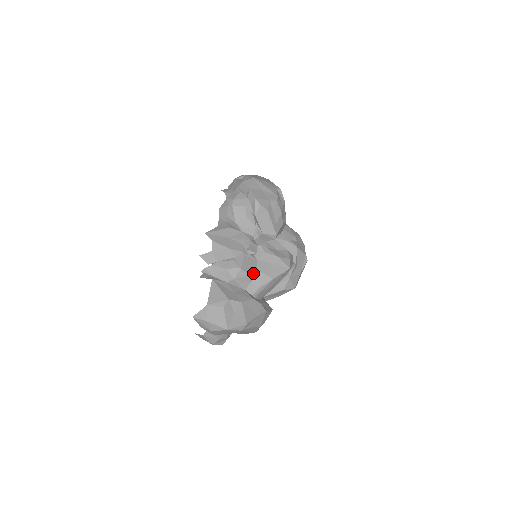
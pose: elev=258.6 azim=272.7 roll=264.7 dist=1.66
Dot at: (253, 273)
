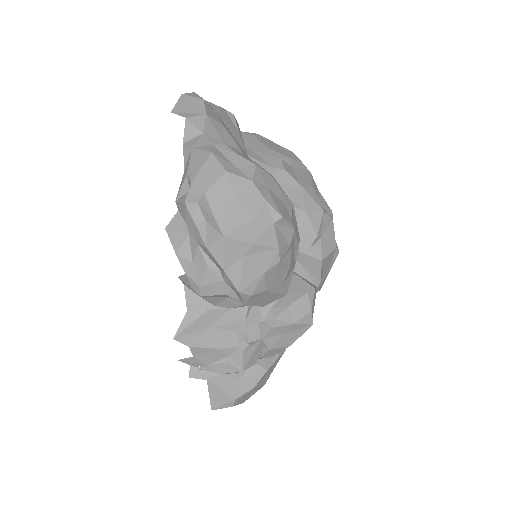
Dot at: (260, 353)
